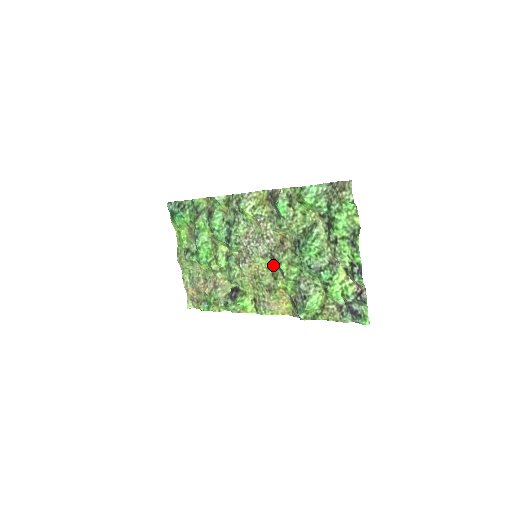
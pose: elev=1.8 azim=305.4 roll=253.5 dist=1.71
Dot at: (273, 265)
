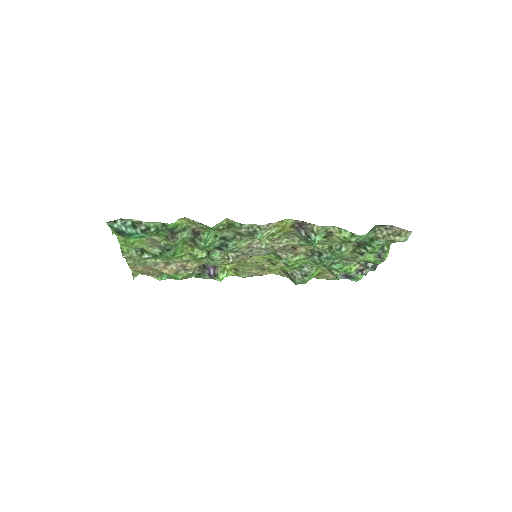
Dot at: (272, 256)
